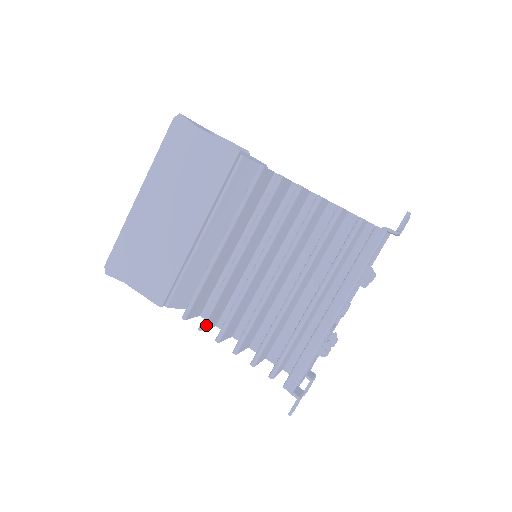
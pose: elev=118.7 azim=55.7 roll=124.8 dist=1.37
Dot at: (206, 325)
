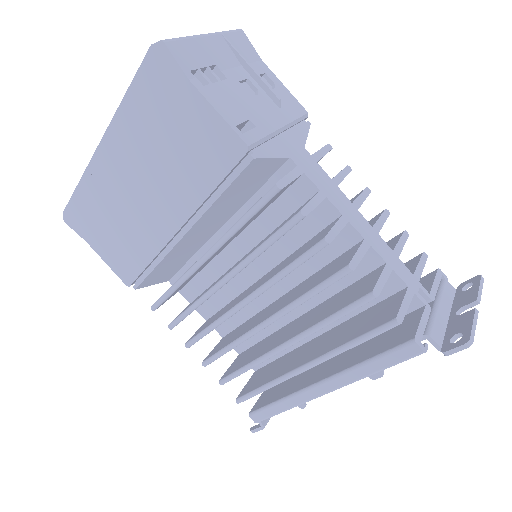
Dot at: occluded
